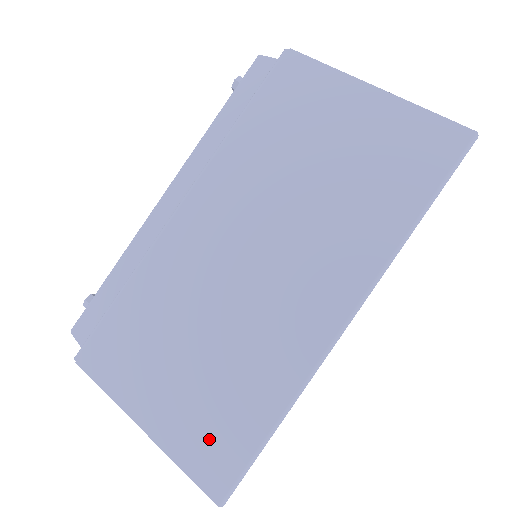
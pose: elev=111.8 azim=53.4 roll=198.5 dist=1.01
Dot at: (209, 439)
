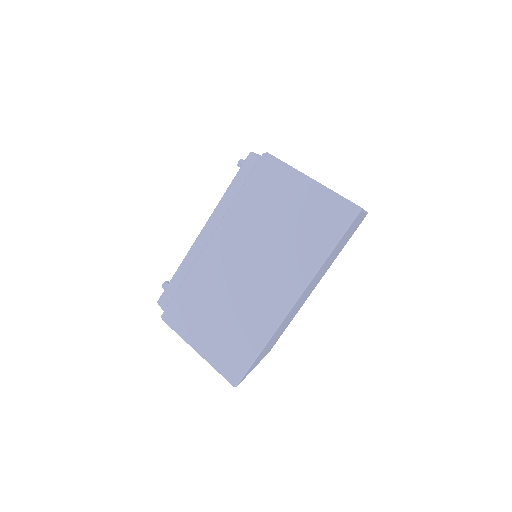
Dot at: (229, 357)
